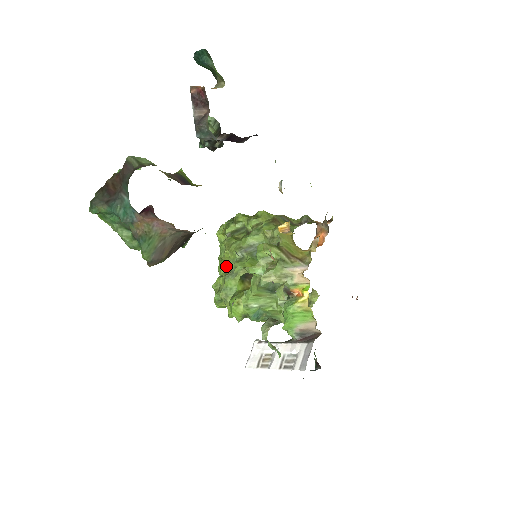
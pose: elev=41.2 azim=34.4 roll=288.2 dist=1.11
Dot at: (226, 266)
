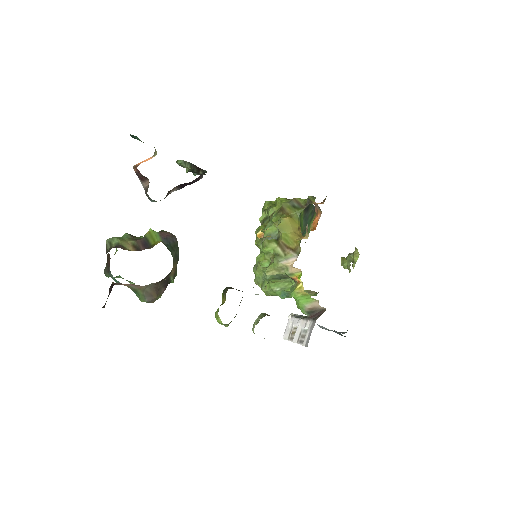
Dot at: occluded
